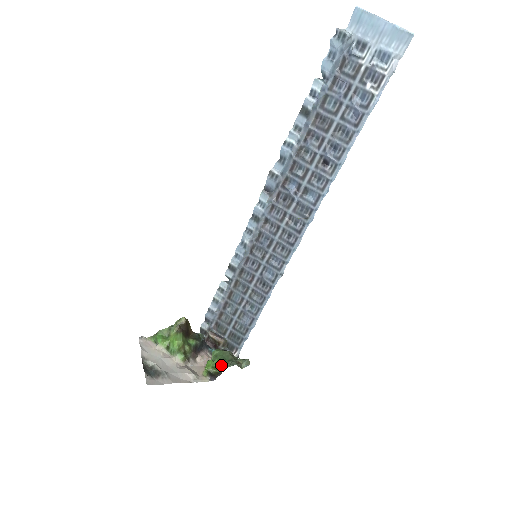
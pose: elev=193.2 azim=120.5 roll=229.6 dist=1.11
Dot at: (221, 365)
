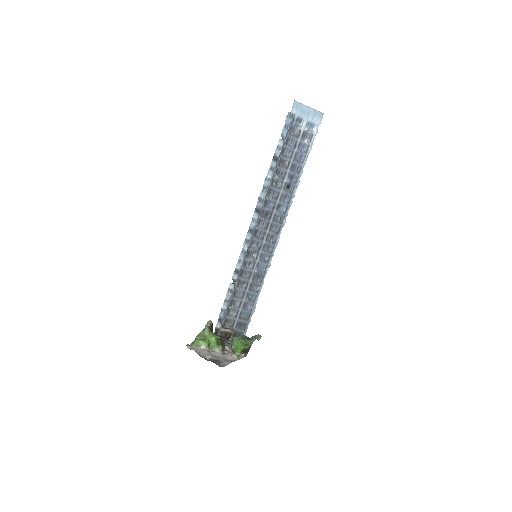
Dot at: (248, 343)
